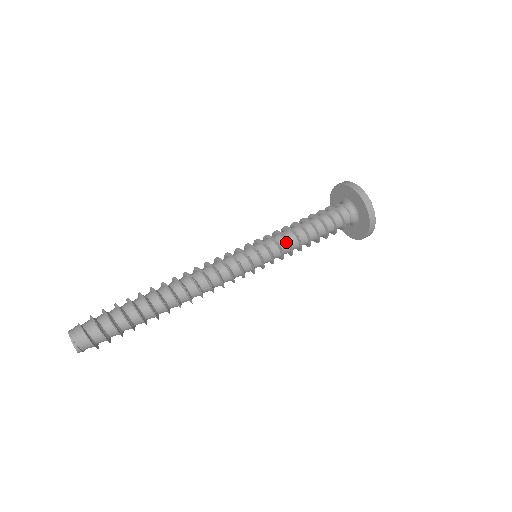
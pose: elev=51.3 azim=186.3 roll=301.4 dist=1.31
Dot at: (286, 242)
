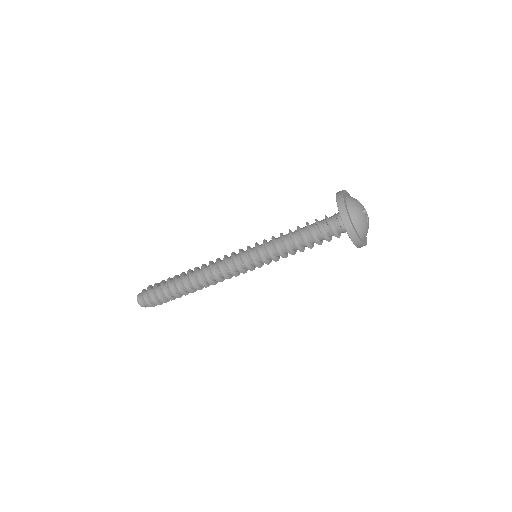
Dot at: (277, 252)
